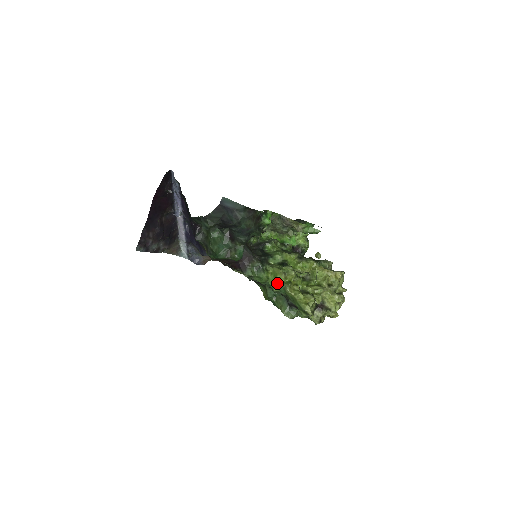
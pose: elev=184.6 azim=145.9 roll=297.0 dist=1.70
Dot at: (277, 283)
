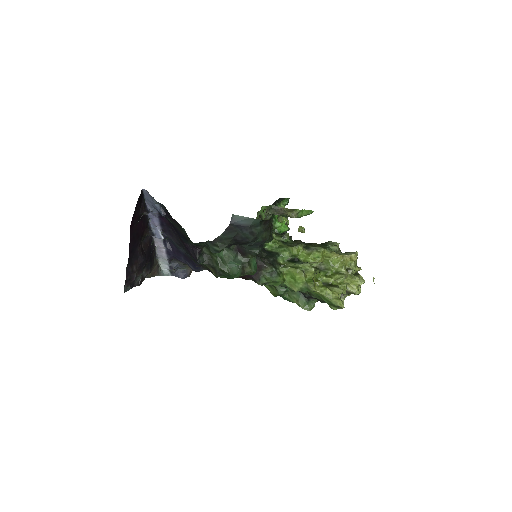
Dot at: (297, 284)
